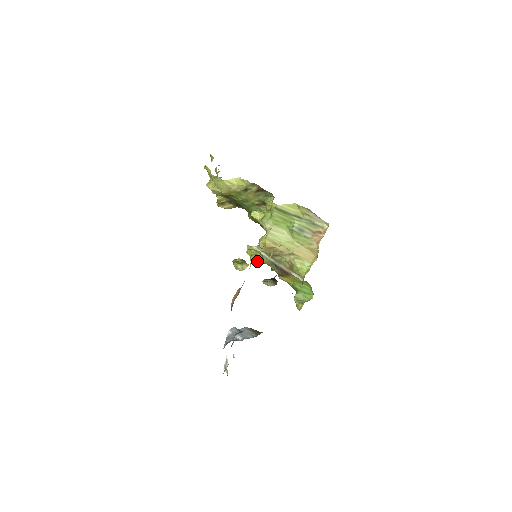
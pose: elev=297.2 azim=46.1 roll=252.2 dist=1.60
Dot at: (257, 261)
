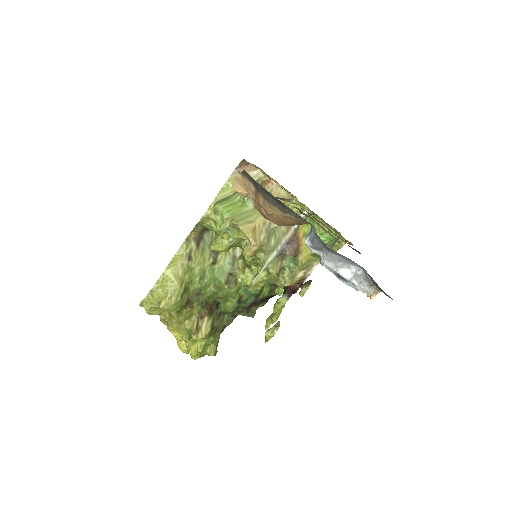
Dot at: (280, 313)
